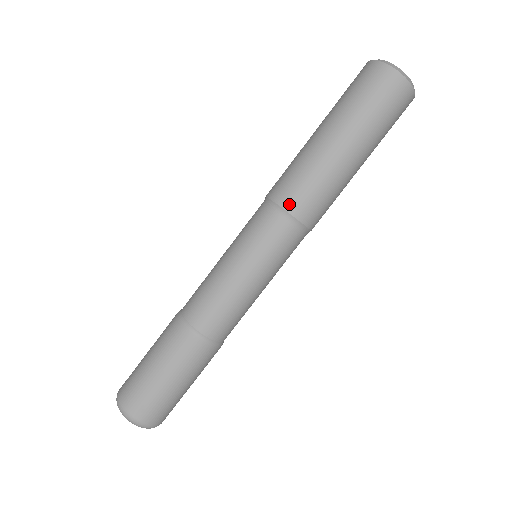
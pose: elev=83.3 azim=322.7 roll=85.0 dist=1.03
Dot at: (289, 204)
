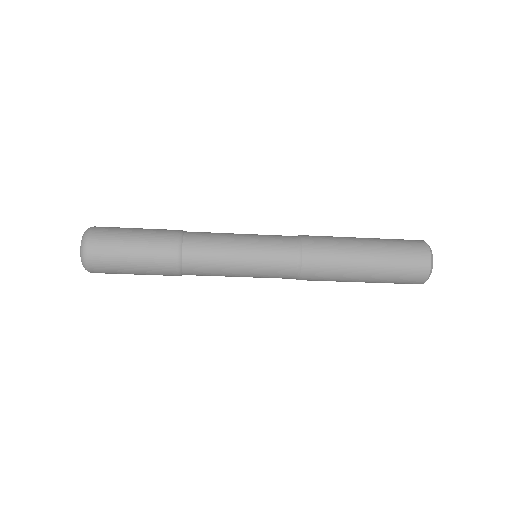
Dot at: (304, 279)
